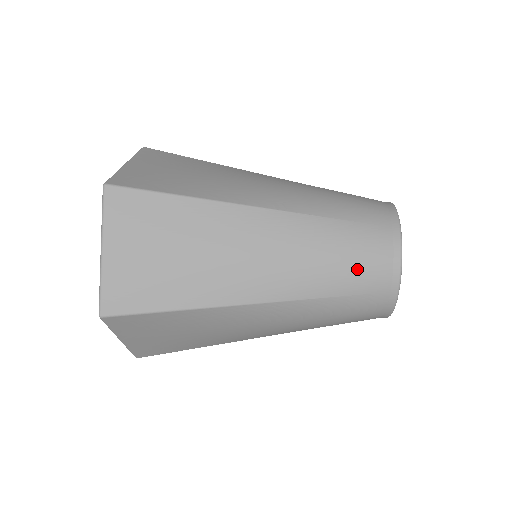
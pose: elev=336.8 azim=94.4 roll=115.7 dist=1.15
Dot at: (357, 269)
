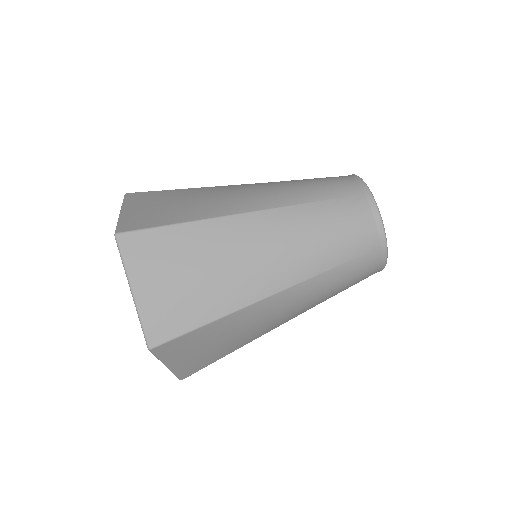
Dot at: (349, 237)
